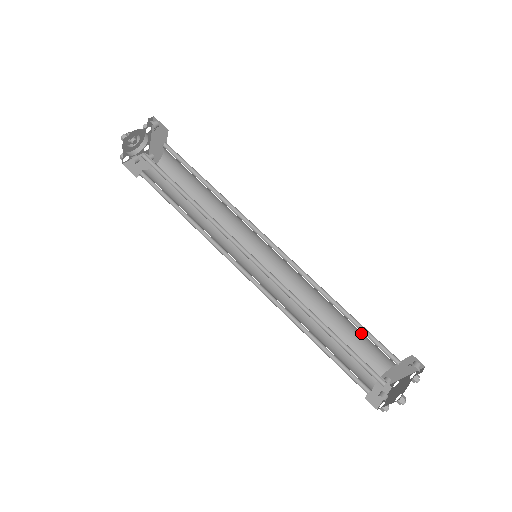
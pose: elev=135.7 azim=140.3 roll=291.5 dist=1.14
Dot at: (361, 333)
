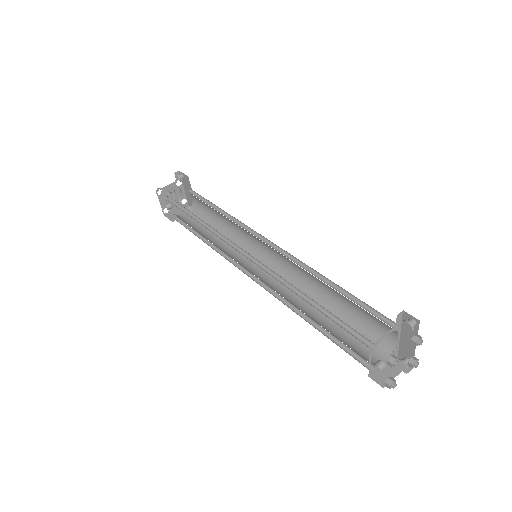
Dot at: (357, 306)
